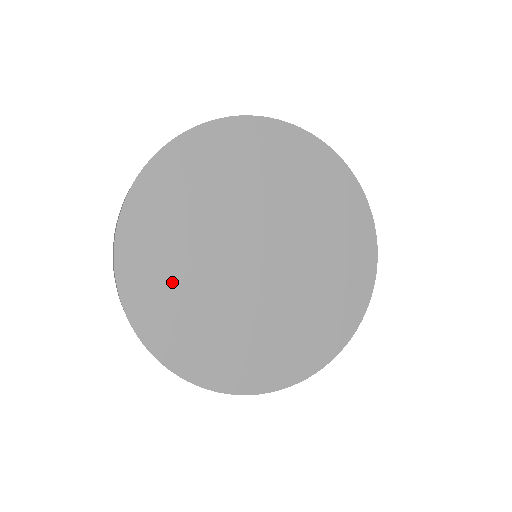
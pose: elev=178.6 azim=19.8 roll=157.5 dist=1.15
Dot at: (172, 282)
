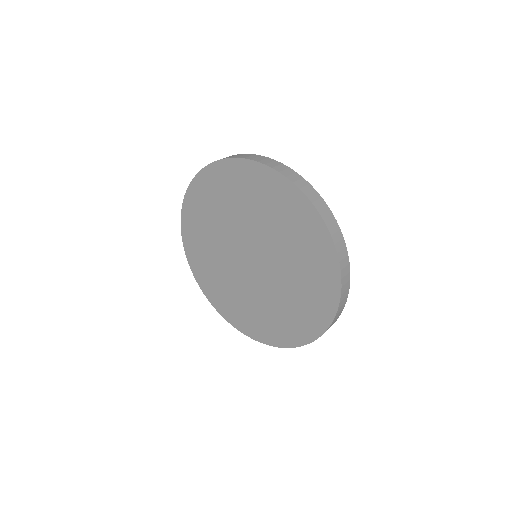
Dot at: (205, 250)
